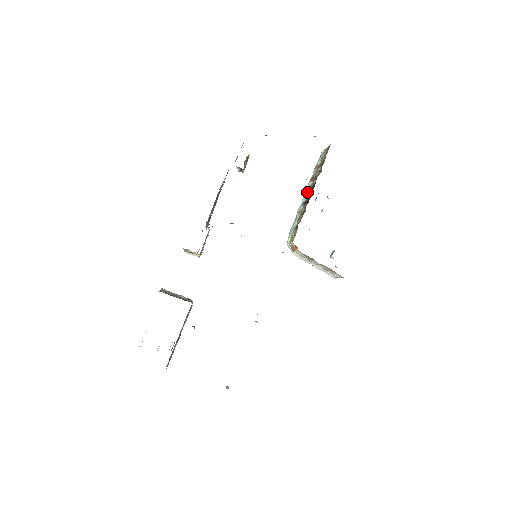
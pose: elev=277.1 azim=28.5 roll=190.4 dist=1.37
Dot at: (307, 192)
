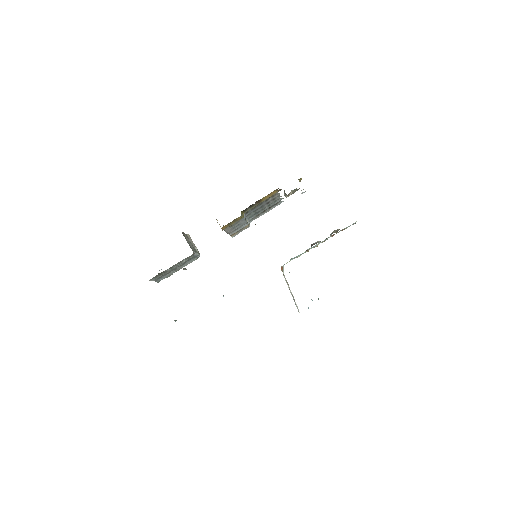
Dot at: (323, 241)
